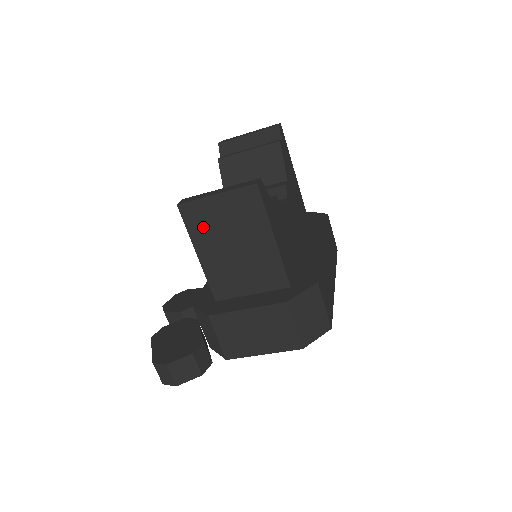
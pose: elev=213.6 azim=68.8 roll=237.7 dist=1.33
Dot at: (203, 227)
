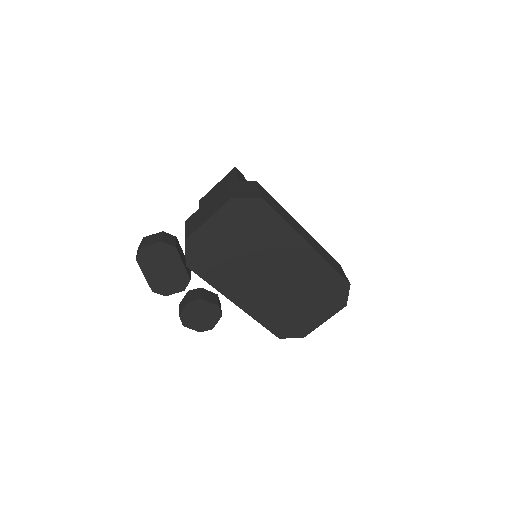
Dot at: occluded
